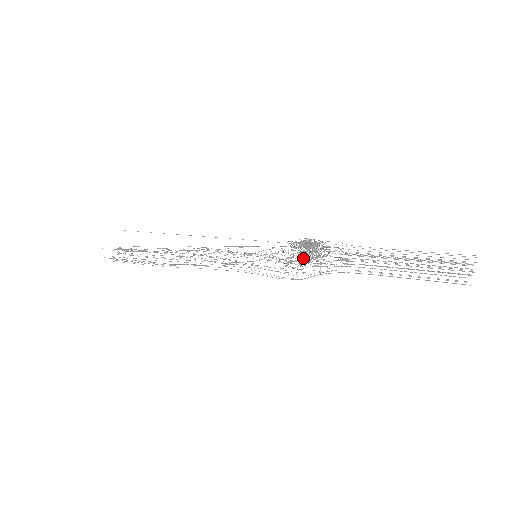
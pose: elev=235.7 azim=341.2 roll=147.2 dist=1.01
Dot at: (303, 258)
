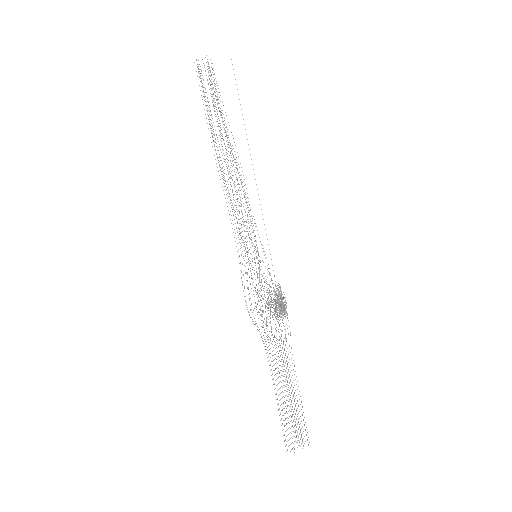
Dot at: occluded
